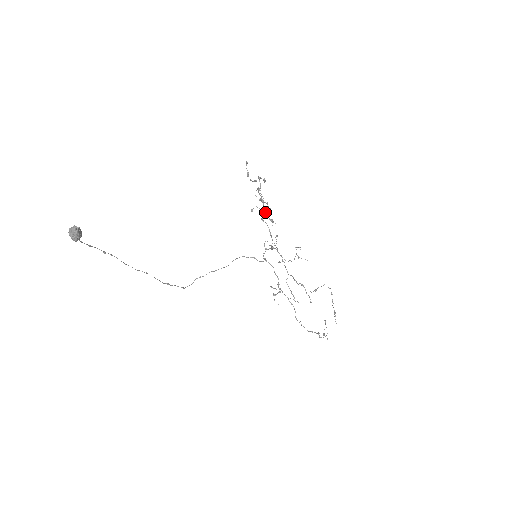
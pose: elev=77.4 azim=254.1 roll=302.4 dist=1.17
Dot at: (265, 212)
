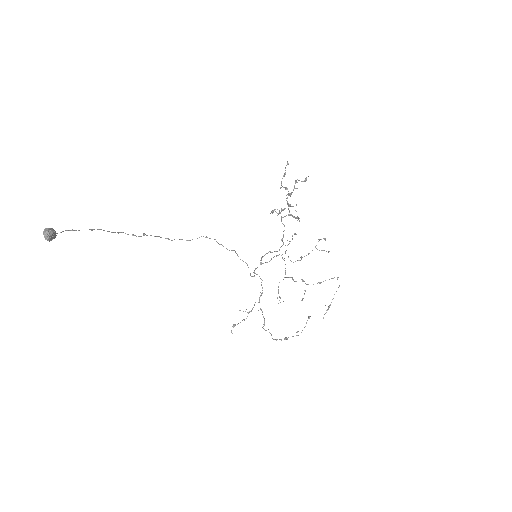
Dot at: (288, 215)
